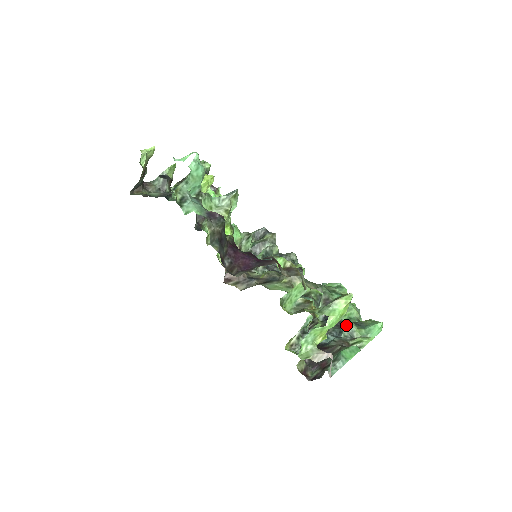
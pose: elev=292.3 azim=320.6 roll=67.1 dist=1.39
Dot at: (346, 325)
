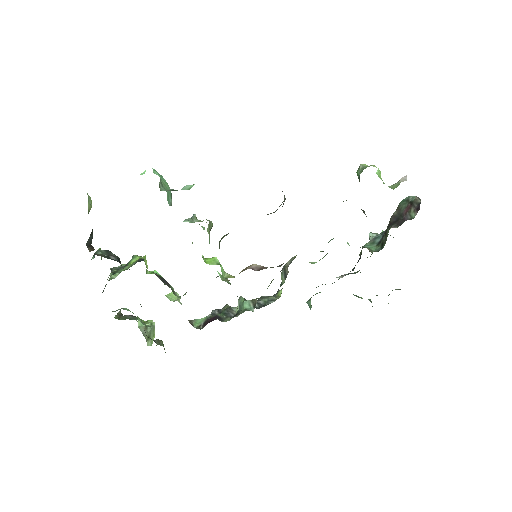
Dot at: (372, 233)
